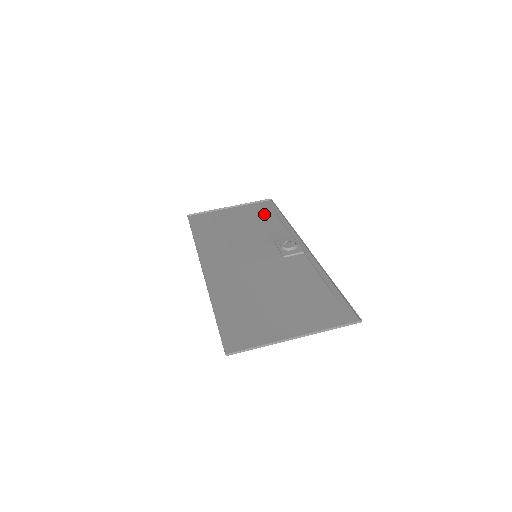
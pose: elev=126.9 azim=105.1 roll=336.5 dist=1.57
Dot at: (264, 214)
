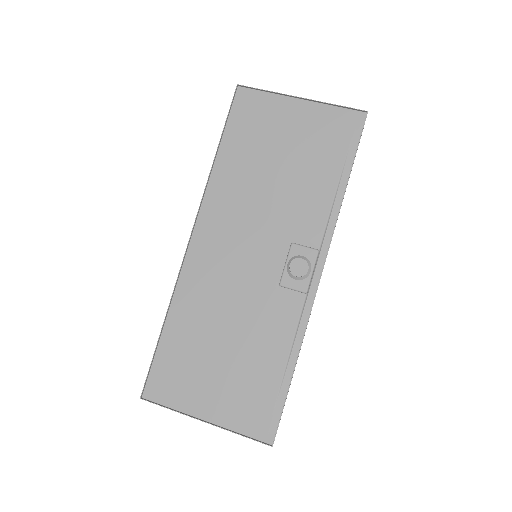
Dot at: (329, 155)
